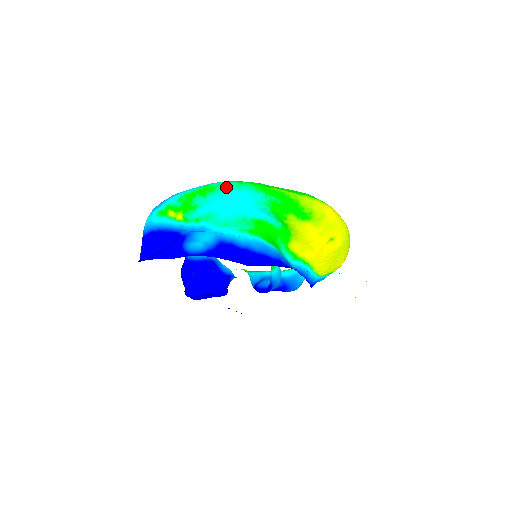
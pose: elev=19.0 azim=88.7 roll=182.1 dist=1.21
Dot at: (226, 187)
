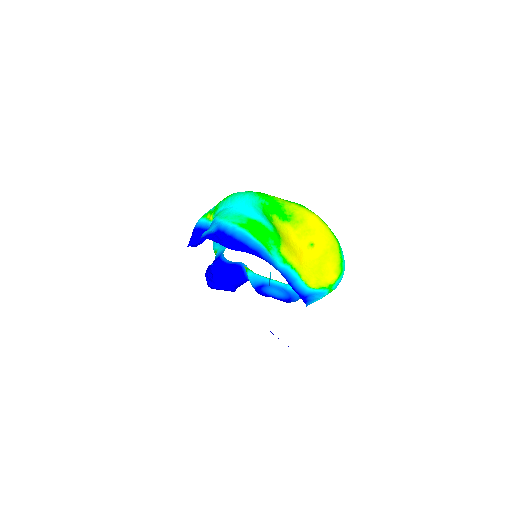
Dot at: (238, 193)
